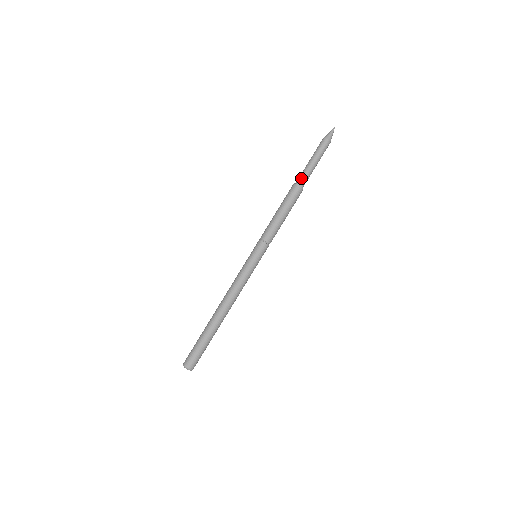
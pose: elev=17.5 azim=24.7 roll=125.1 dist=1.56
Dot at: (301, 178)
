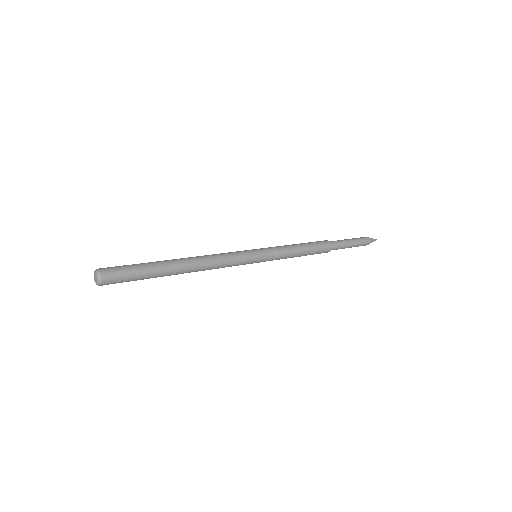
Dot at: (334, 241)
